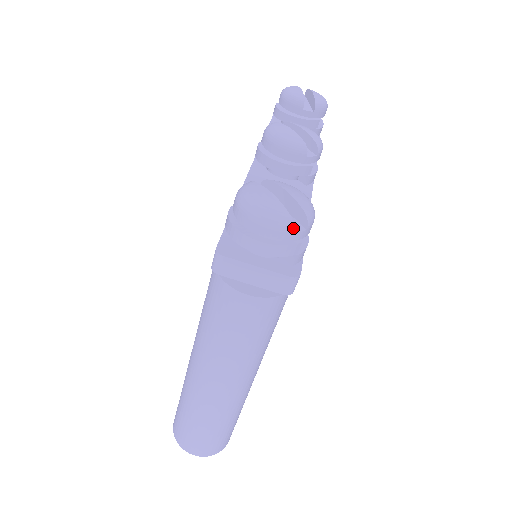
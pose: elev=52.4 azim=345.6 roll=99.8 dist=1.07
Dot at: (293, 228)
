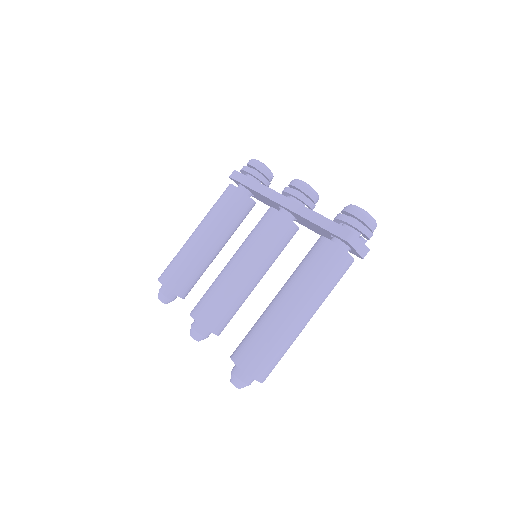
Dot at: occluded
